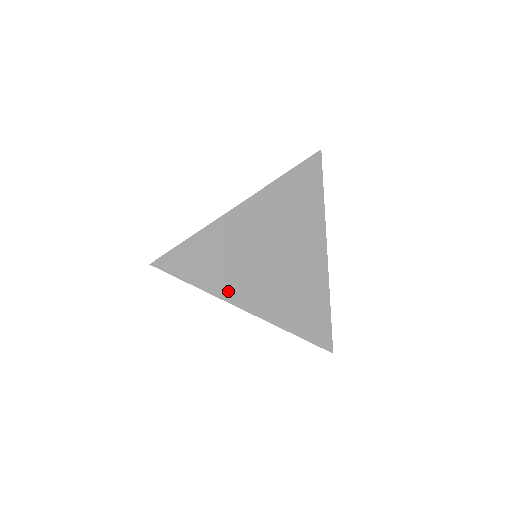
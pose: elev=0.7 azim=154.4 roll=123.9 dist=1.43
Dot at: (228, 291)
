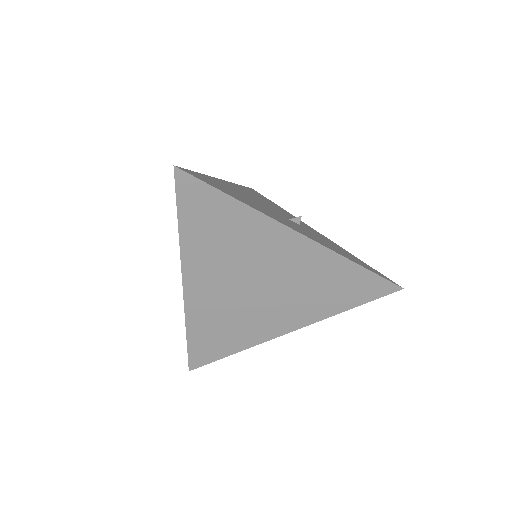
Dot at: (255, 338)
